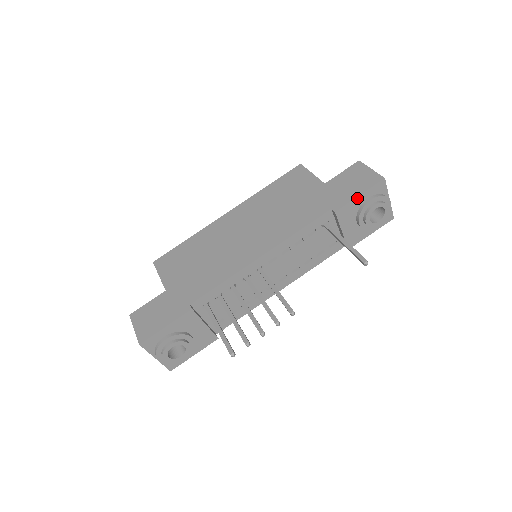
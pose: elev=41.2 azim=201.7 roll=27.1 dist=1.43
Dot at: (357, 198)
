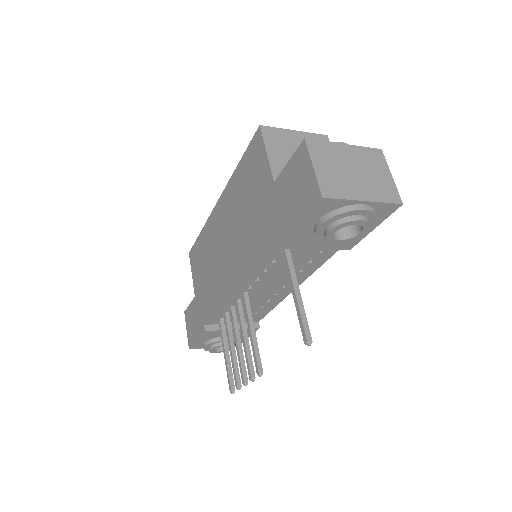
Dot at: (297, 228)
